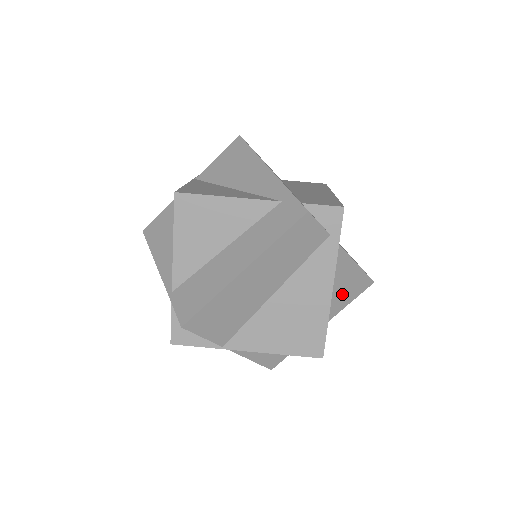
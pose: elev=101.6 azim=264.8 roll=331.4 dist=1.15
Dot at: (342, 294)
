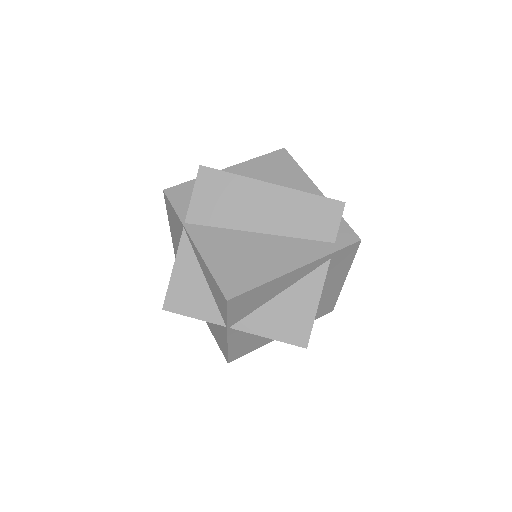
Dot at: (281, 318)
